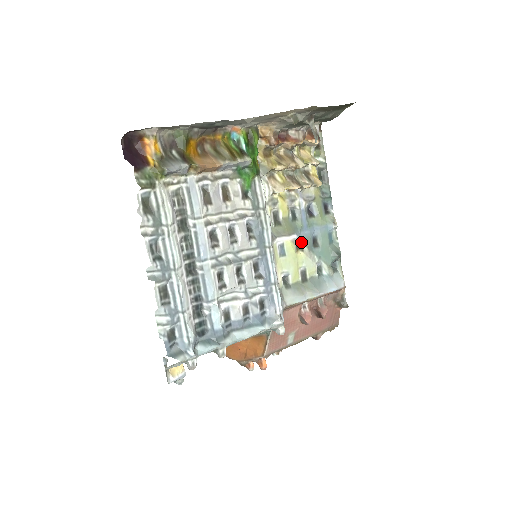
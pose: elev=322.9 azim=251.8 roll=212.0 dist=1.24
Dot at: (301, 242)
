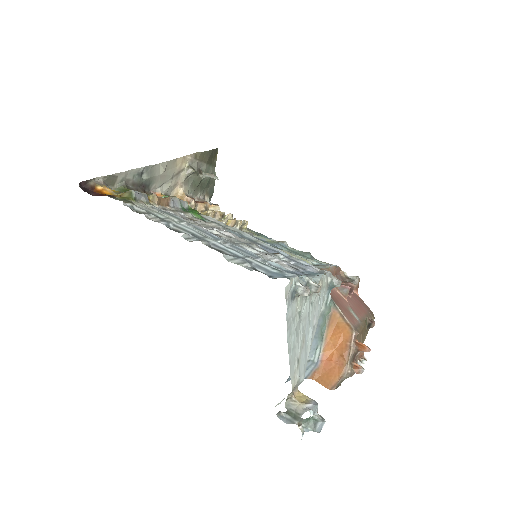
Dot at: occluded
